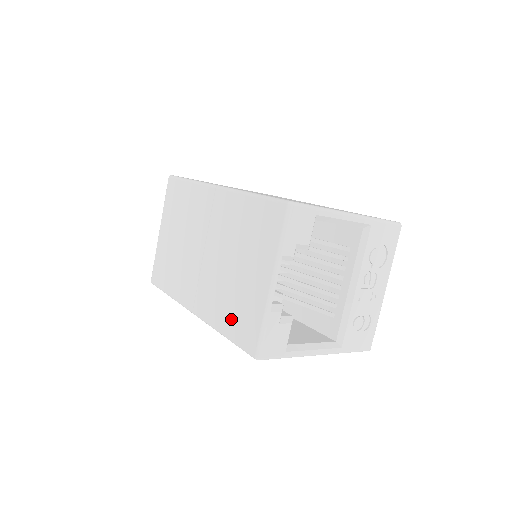
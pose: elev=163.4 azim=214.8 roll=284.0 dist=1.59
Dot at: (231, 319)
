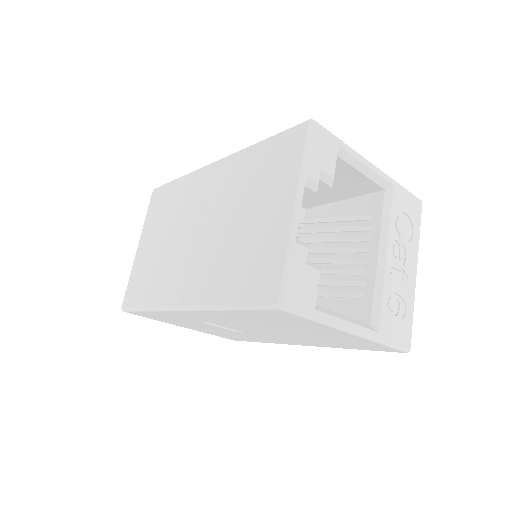
Dot at: (238, 280)
